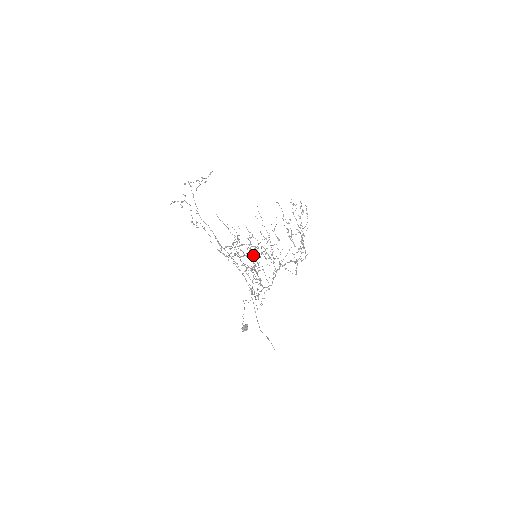
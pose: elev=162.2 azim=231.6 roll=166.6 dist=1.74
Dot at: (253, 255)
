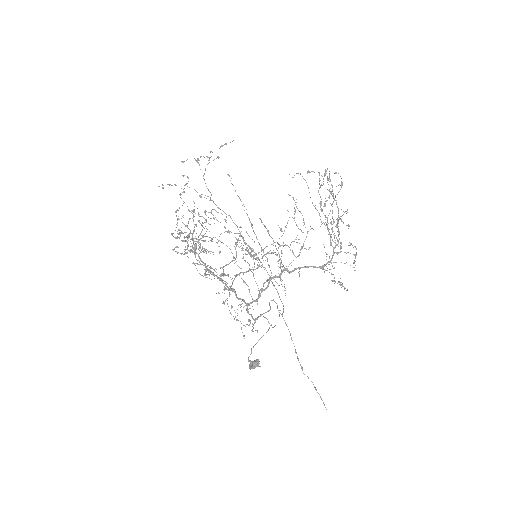
Dot at: (256, 255)
